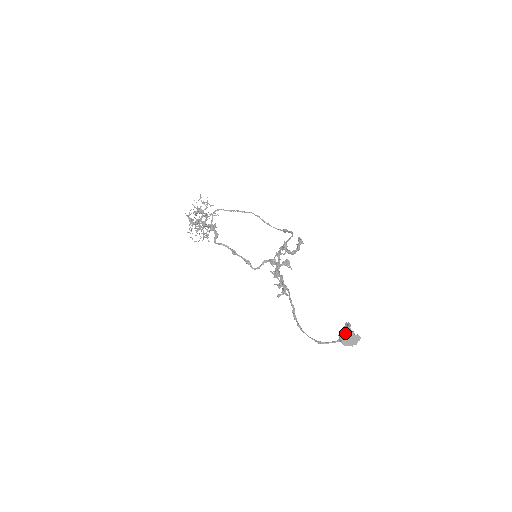
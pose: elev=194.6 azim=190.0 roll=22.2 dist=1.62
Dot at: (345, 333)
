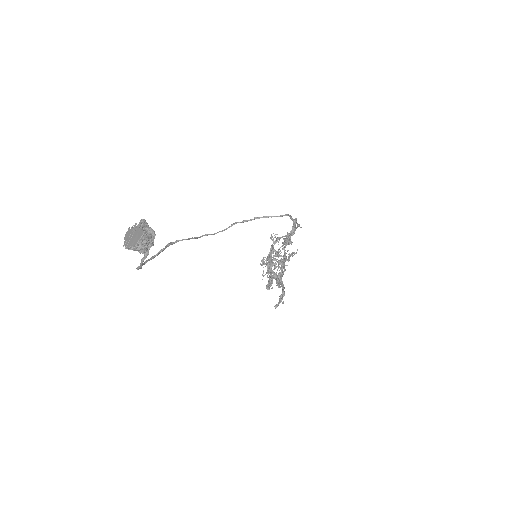
Dot at: (130, 230)
